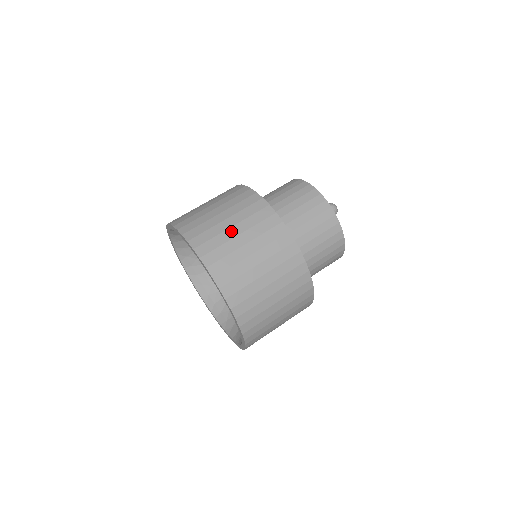
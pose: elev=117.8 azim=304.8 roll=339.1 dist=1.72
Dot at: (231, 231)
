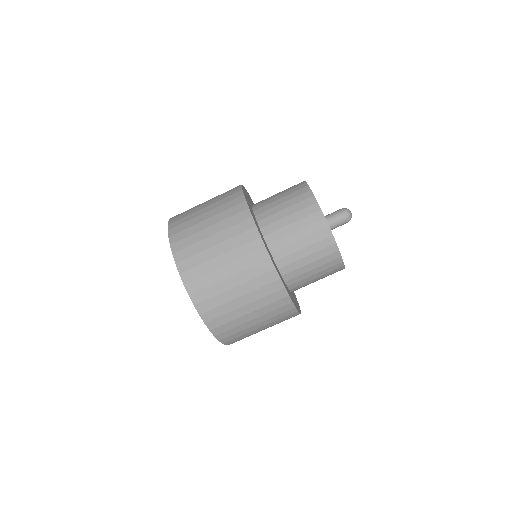
Dot at: (217, 261)
